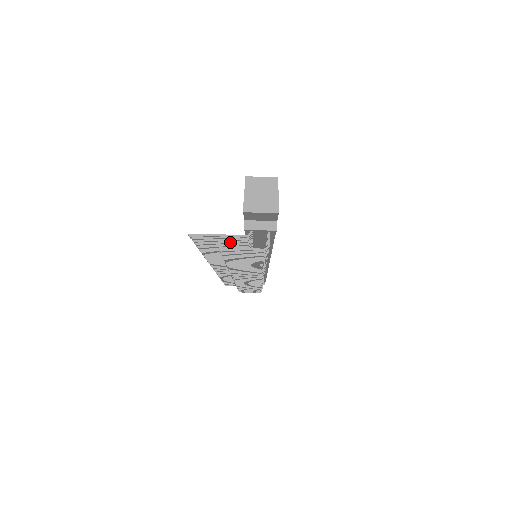
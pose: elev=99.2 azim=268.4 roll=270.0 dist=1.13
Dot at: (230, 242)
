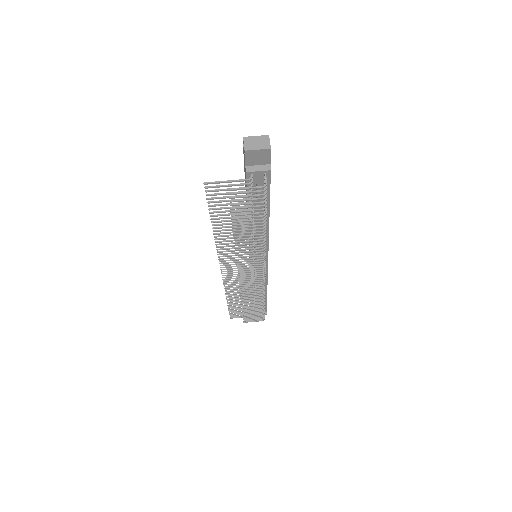
Dot at: occluded
